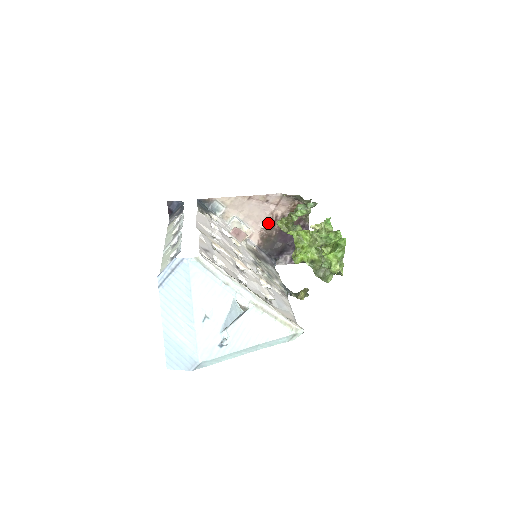
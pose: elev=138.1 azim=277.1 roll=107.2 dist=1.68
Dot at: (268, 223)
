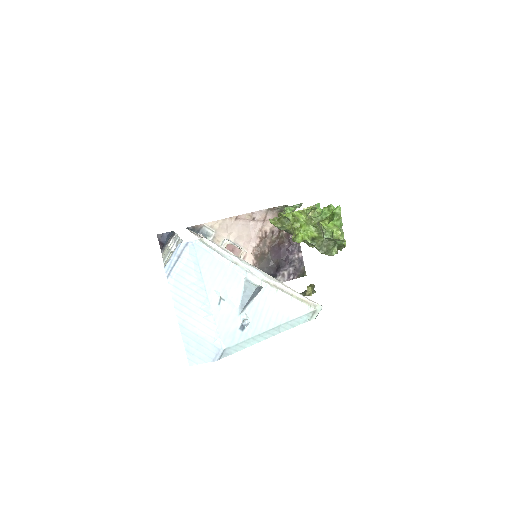
Dot at: (259, 241)
